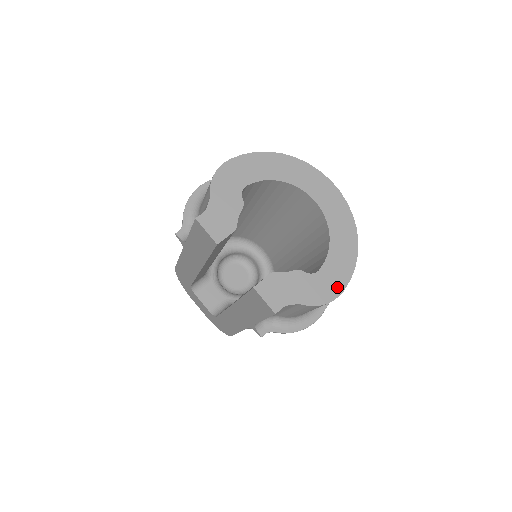
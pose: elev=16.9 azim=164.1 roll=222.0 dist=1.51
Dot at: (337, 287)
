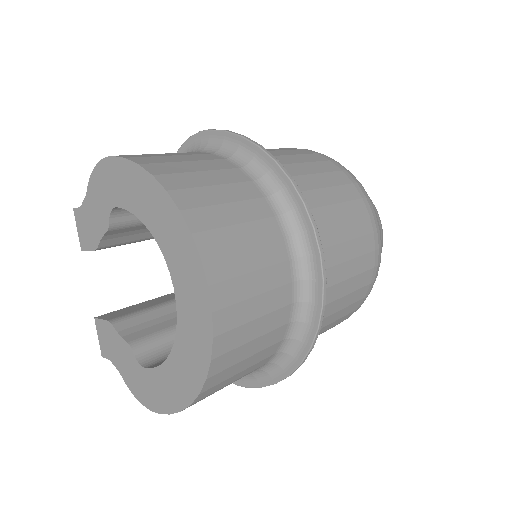
Dot at: (154, 402)
